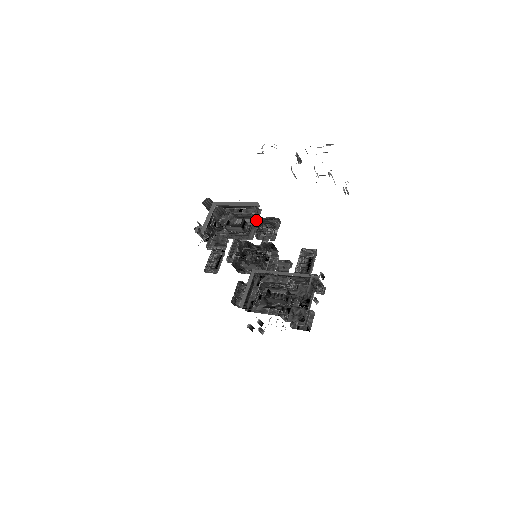
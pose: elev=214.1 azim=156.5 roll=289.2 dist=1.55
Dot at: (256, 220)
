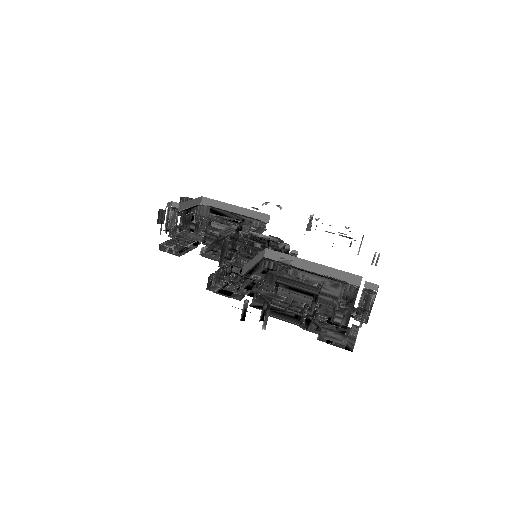
Dot at: (259, 232)
